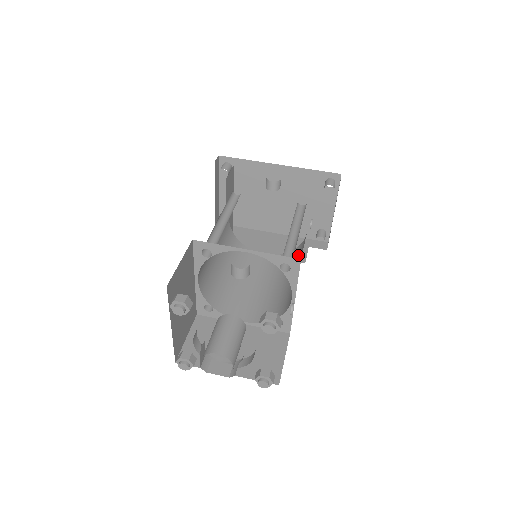
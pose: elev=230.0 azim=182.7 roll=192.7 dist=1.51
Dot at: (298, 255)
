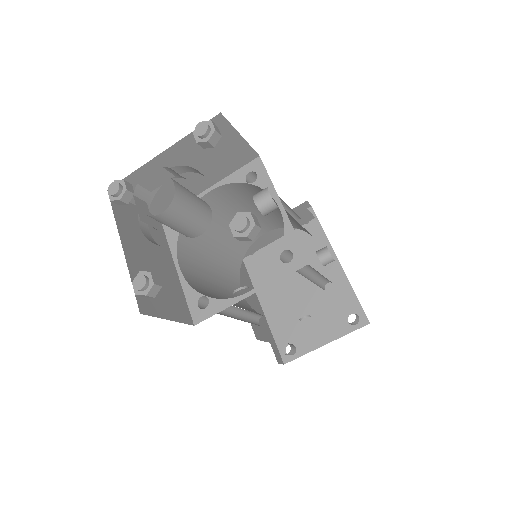
Dot at: occluded
